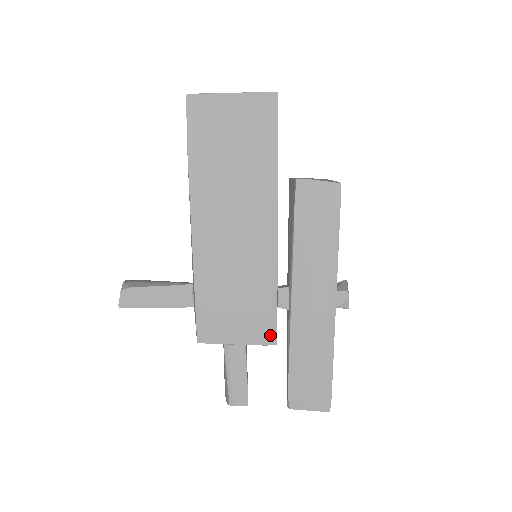
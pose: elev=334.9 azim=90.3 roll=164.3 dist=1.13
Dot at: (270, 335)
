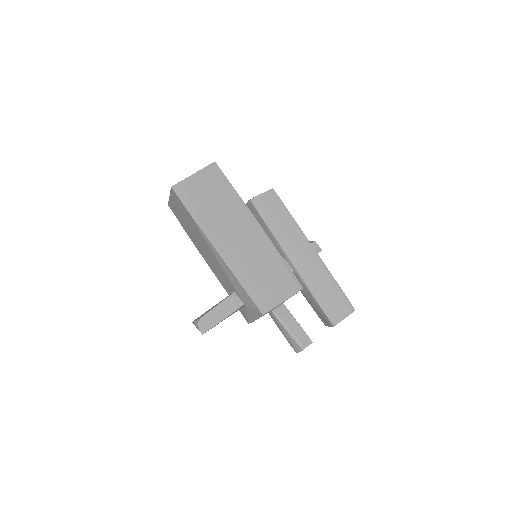
Dot at: (296, 285)
